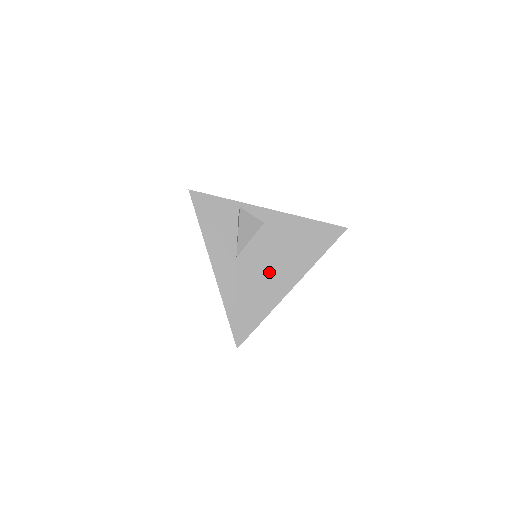
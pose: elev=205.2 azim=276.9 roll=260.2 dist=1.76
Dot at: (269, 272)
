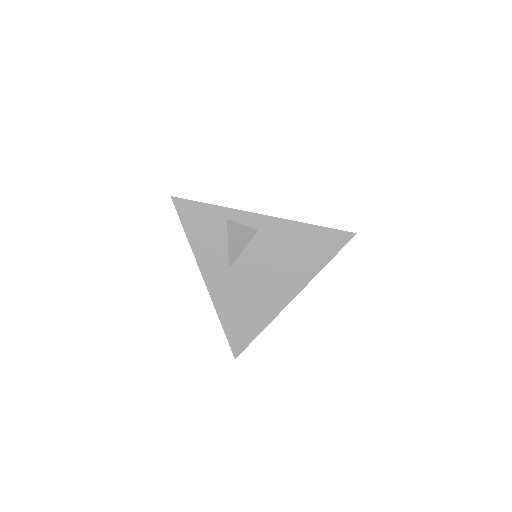
Dot at: (266, 284)
